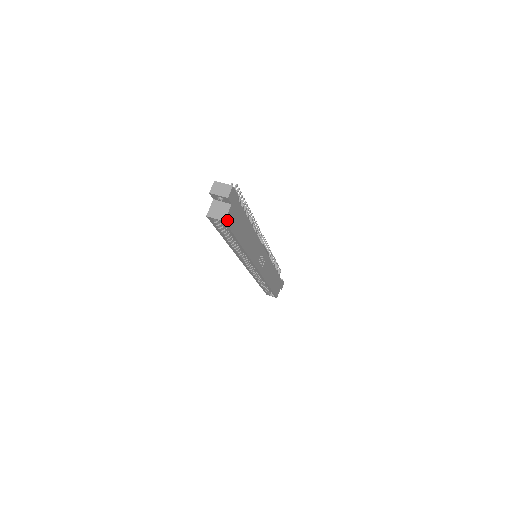
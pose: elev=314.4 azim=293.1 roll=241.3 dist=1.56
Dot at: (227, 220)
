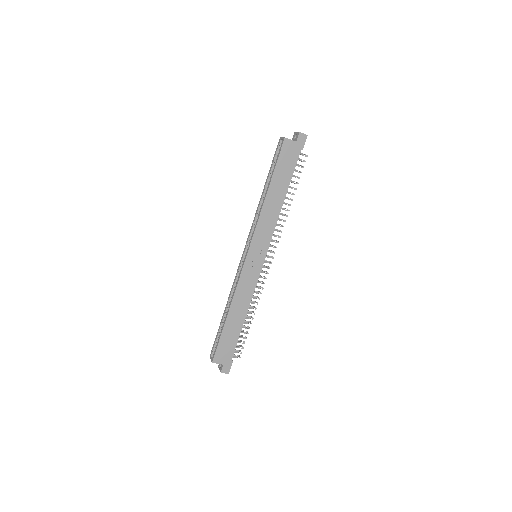
Dot at: (286, 142)
